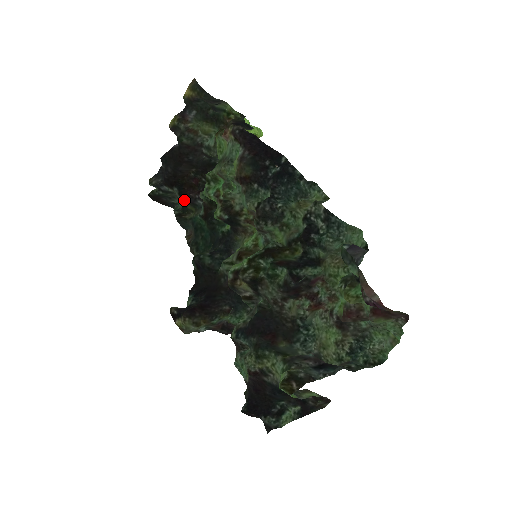
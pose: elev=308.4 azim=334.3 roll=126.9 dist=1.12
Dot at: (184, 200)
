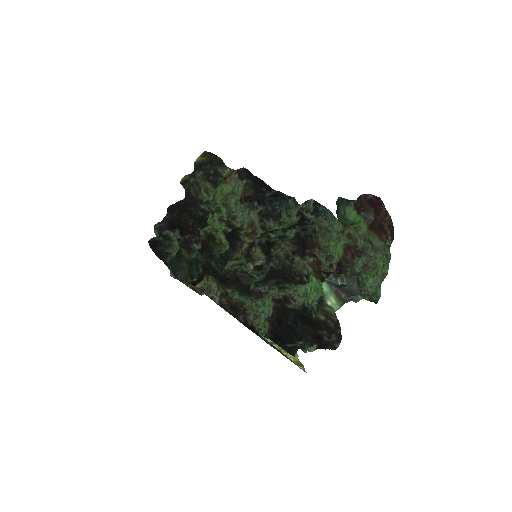
Dot at: (184, 239)
